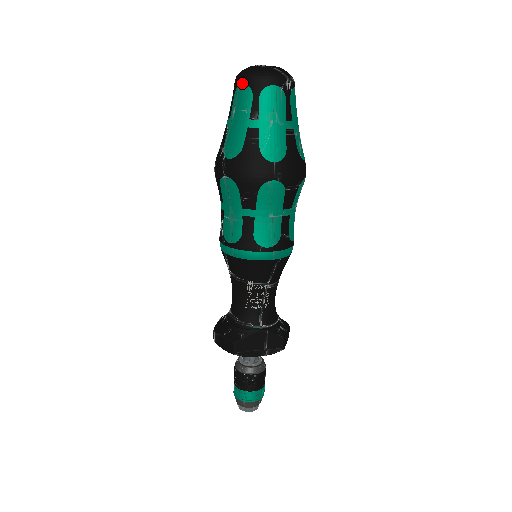
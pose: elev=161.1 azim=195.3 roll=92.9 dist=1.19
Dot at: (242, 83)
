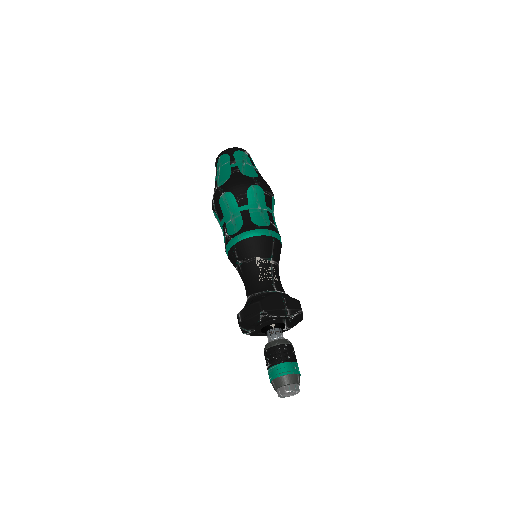
Dot at: (221, 155)
